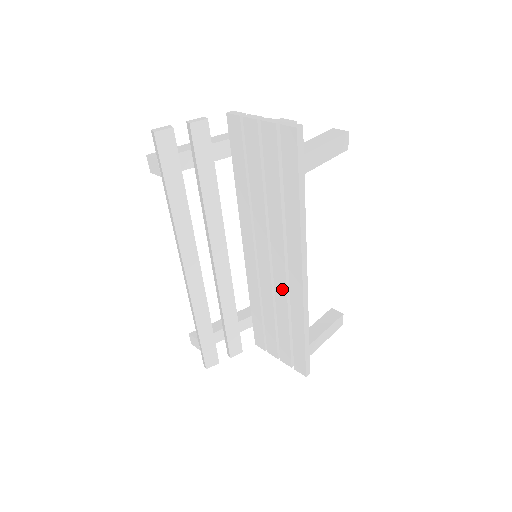
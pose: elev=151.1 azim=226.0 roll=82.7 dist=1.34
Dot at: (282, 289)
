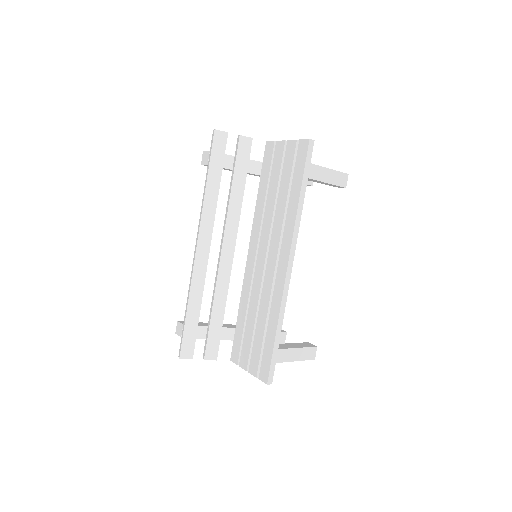
Dot at: (269, 285)
